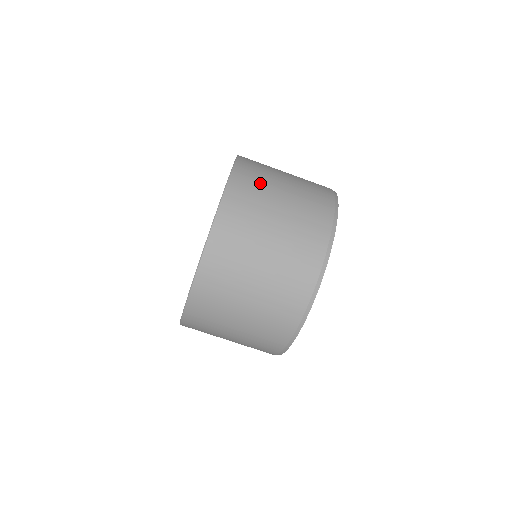
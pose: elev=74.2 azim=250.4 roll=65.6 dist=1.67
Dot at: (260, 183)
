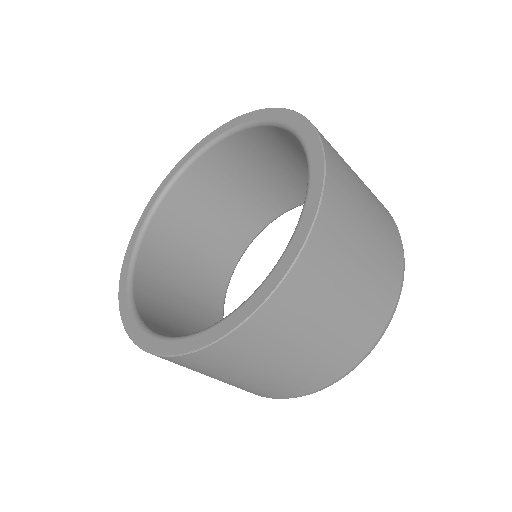
Dot at: (342, 248)
